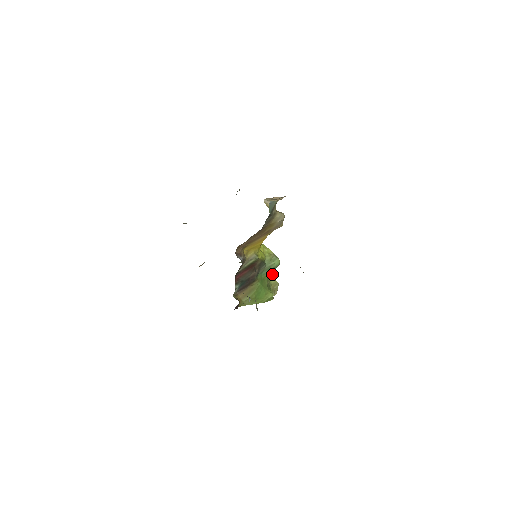
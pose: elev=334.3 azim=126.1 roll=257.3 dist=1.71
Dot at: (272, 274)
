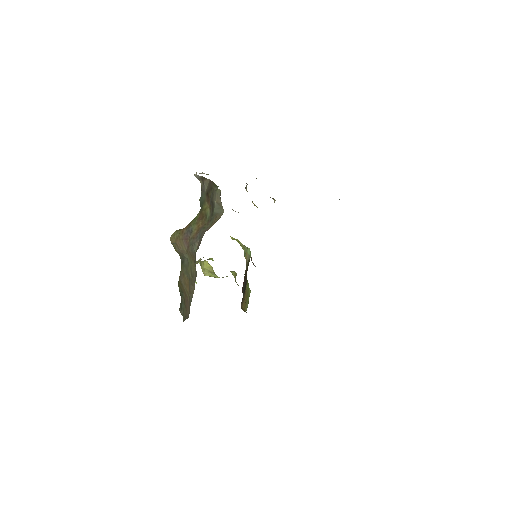
Dot at: (208, 263)
